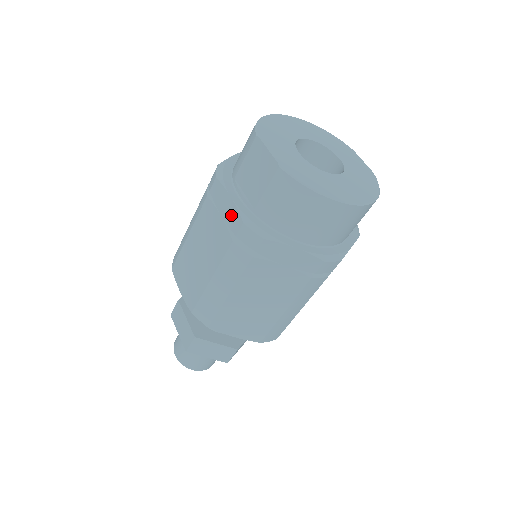
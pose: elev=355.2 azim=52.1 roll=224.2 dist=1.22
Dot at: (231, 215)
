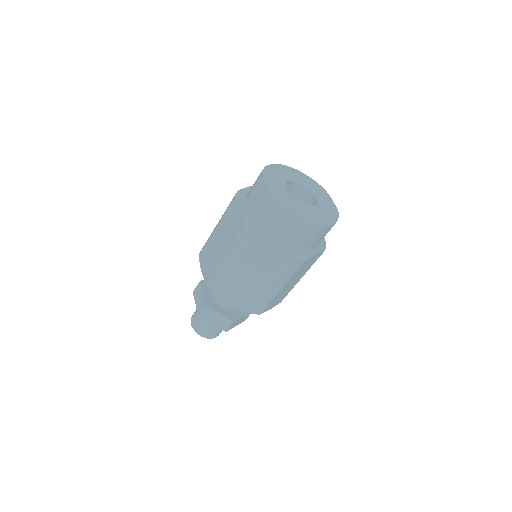
Dot at: (239, 220)
